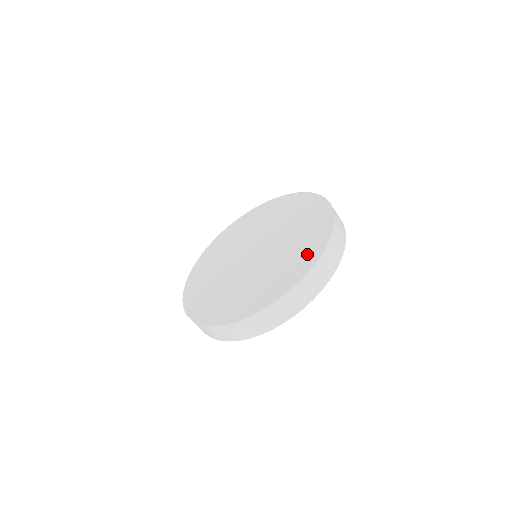
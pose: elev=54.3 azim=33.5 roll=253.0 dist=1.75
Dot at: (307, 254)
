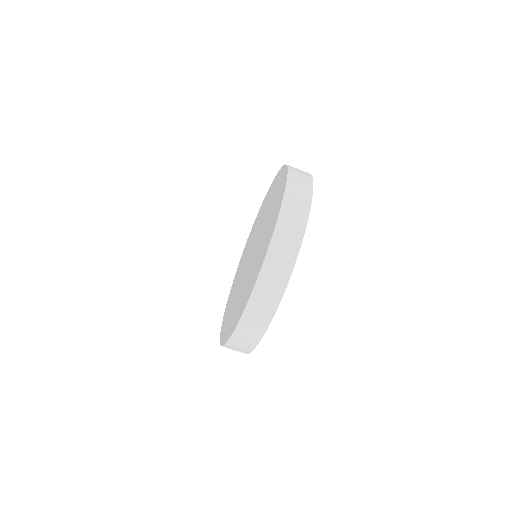
Dot at: (258, 266)
